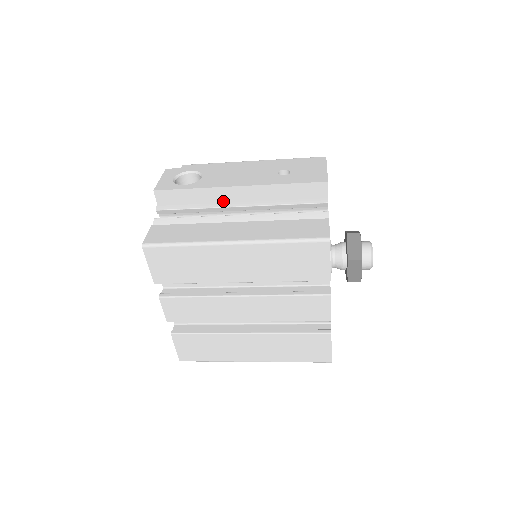
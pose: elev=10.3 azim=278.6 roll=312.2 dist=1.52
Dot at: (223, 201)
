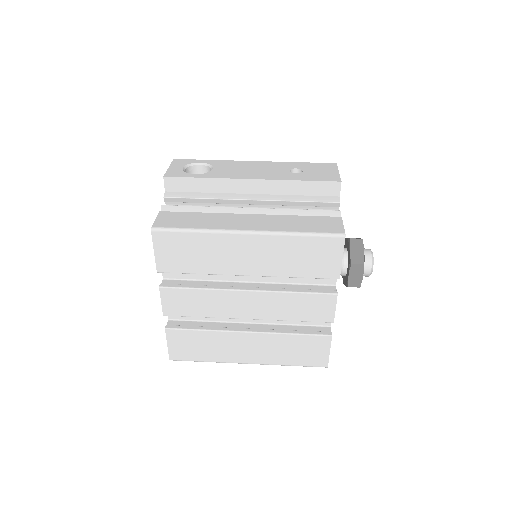
Dot at: (234, 193)
